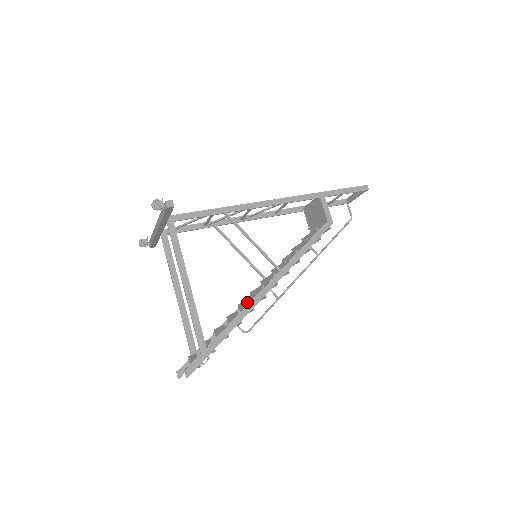
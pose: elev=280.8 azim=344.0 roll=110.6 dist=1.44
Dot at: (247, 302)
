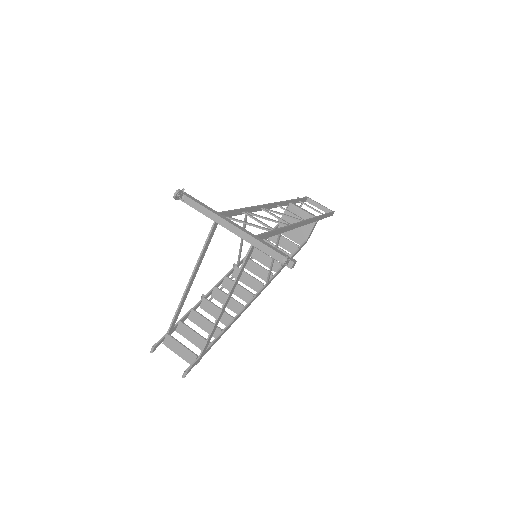
Dot at: (235, 303)
